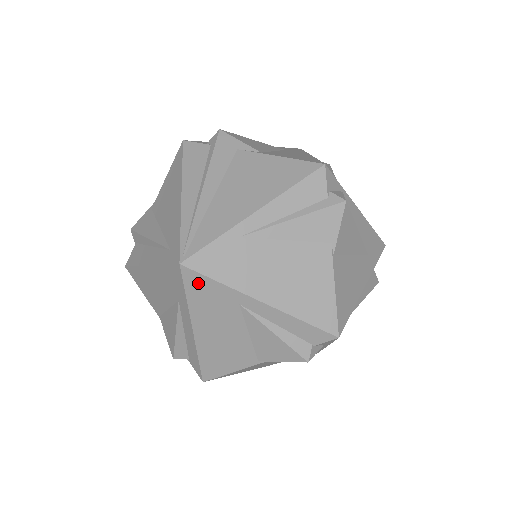
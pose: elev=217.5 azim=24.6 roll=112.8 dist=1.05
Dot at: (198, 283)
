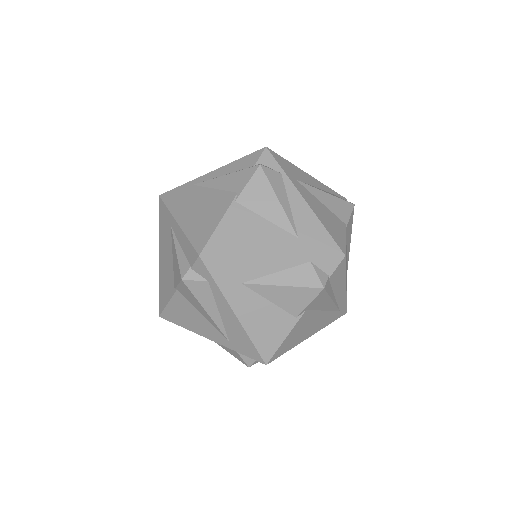
Dot at: (162, 210)
